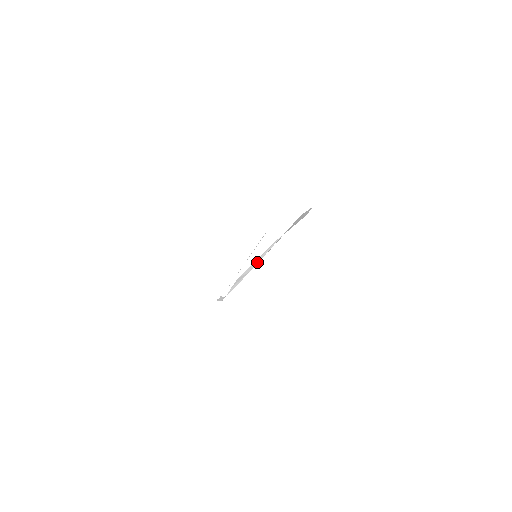
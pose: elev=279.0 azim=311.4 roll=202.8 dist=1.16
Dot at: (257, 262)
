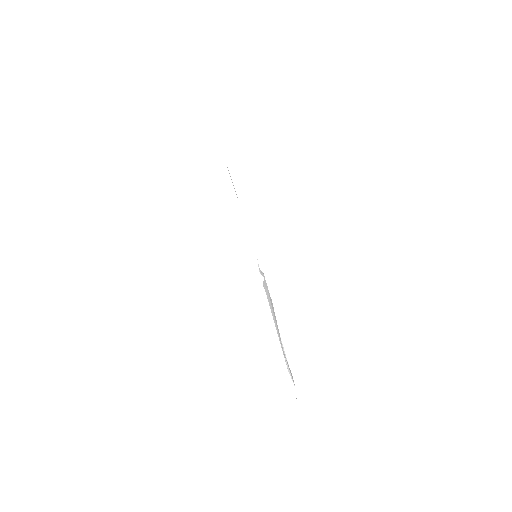
Dot at: occluded
